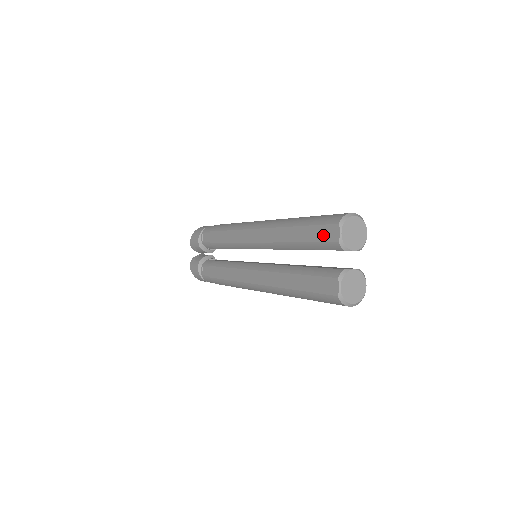
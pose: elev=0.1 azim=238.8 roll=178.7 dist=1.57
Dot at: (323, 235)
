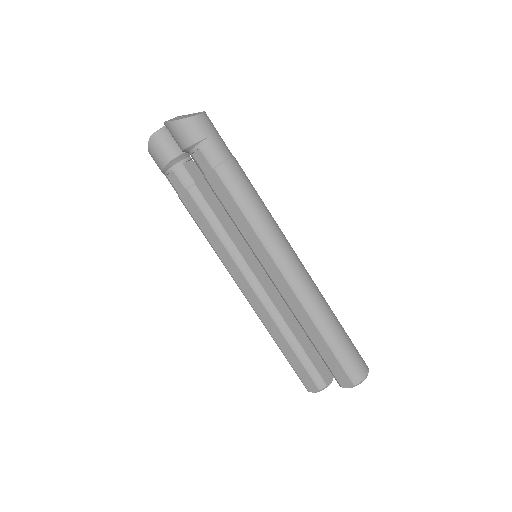
Dot at: (337, 372)
